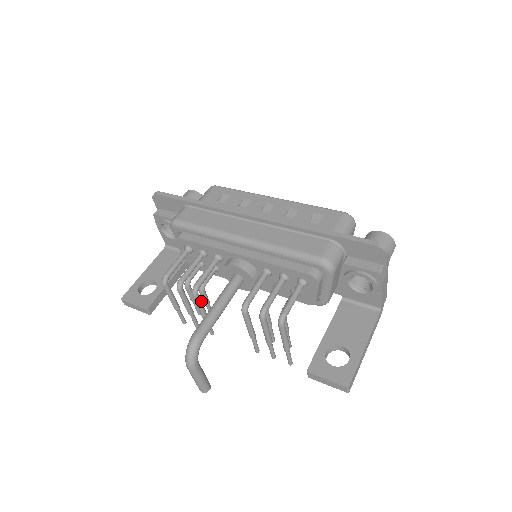
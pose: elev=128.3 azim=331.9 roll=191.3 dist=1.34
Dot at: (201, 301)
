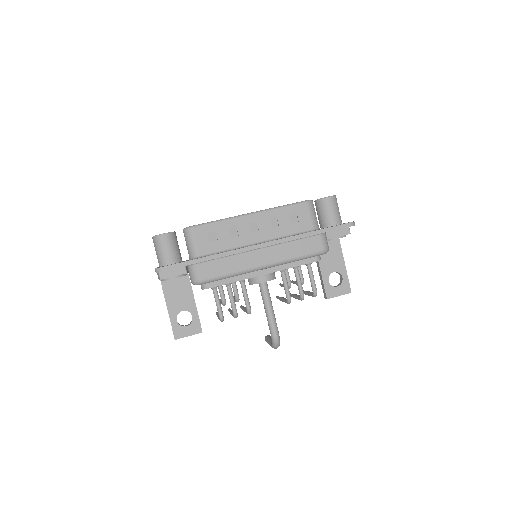
Dot at: occluded
